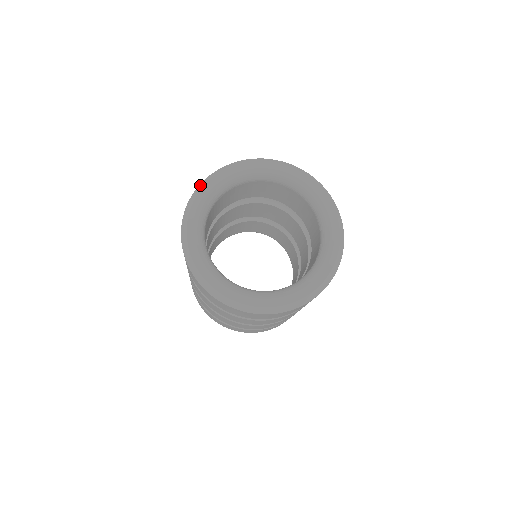
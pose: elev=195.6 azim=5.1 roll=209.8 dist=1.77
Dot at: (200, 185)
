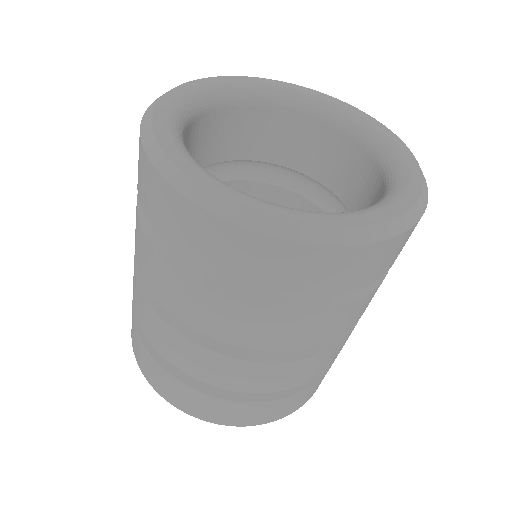
Dot at: occluded
